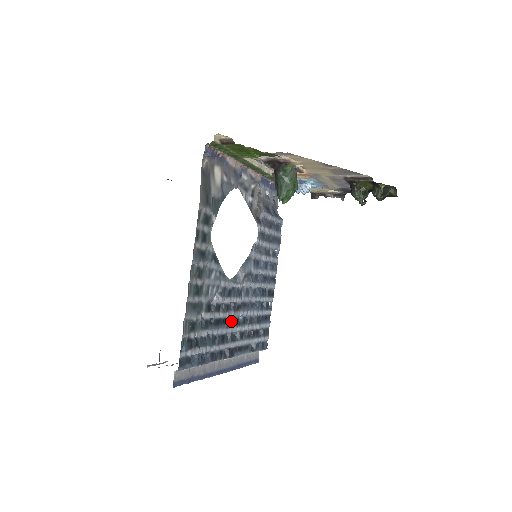
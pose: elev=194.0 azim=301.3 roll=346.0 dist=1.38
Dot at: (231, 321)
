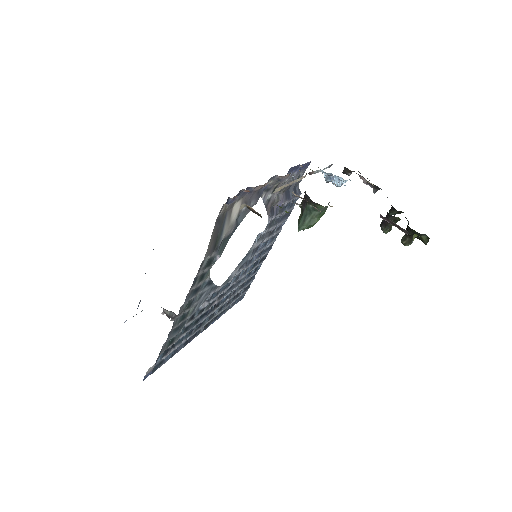
Dot at: (213, 307)
